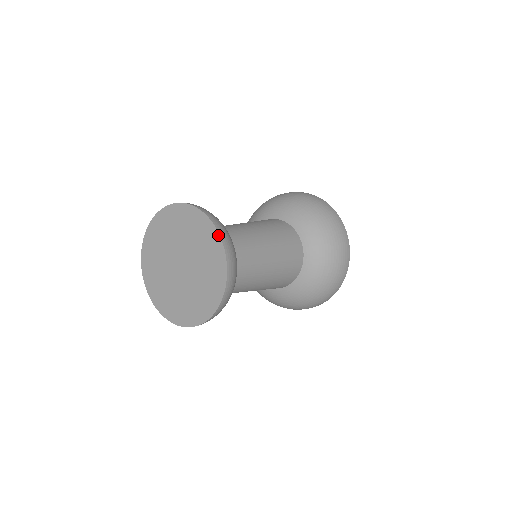
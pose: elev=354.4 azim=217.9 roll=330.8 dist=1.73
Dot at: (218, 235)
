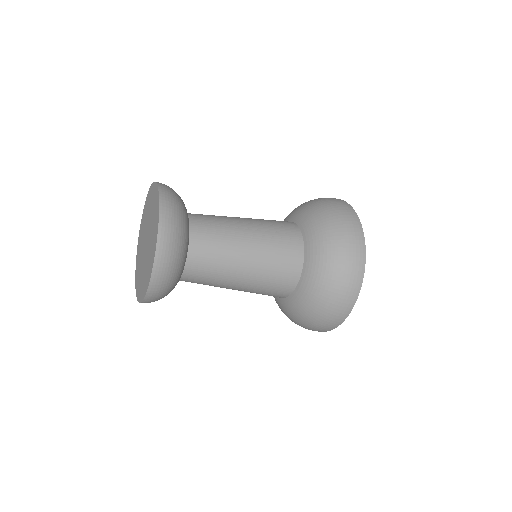
Dot at: (155, 183)
